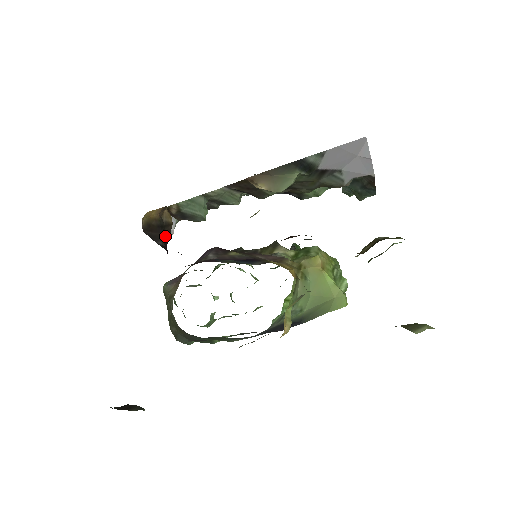
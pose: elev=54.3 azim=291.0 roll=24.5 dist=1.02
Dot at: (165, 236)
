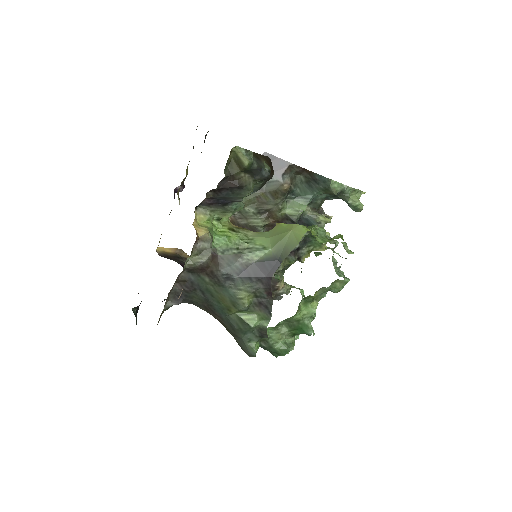
Dot at: occluded
